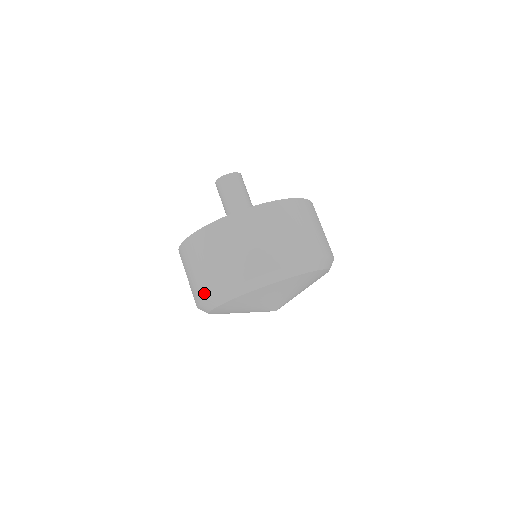
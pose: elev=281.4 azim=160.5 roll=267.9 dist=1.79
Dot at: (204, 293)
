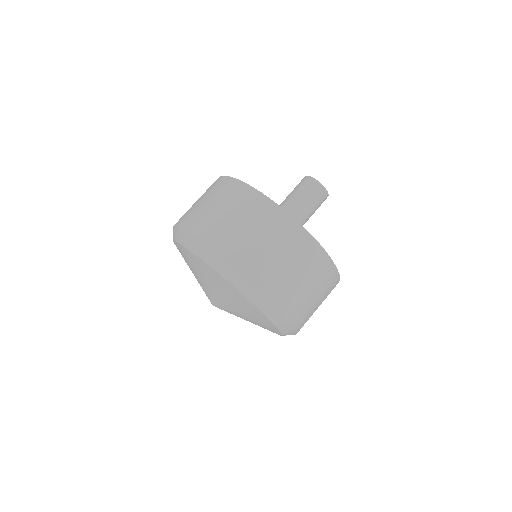
Dot at: (231, 256)
